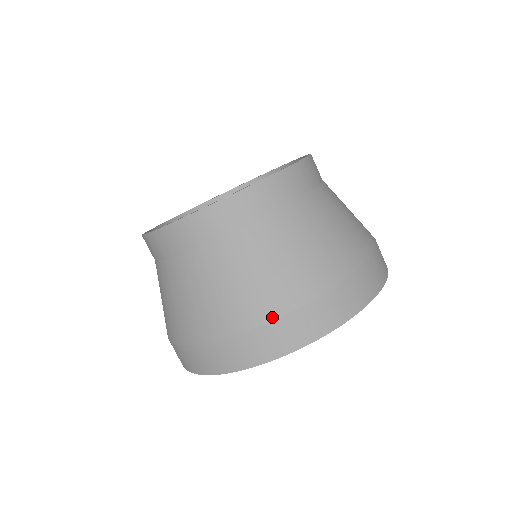
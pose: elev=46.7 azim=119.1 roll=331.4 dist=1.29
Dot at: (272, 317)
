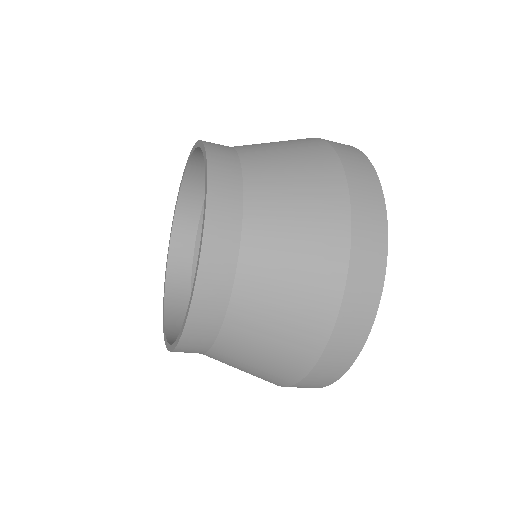
Dot at: (334, 315)
